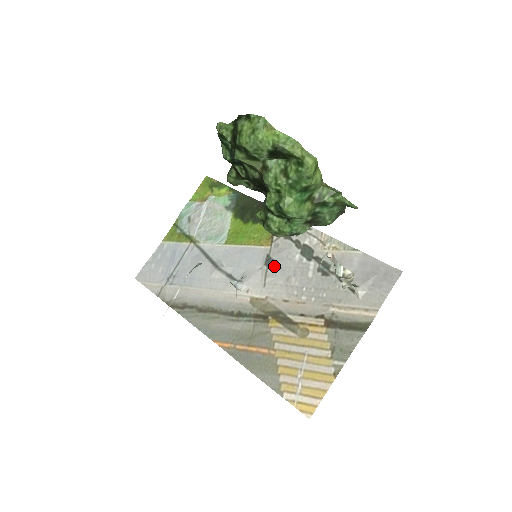
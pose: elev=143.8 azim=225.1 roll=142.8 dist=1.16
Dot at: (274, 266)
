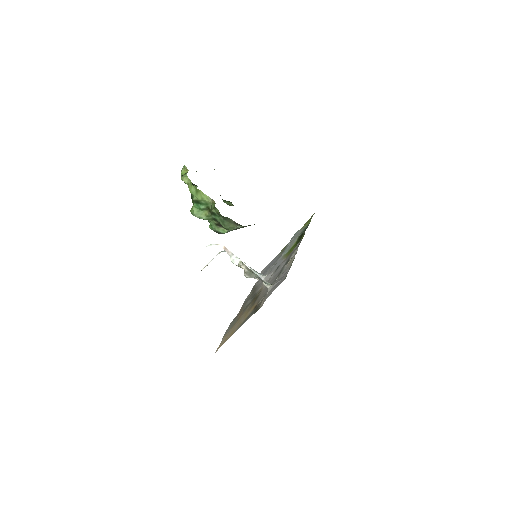
Dot at: (276, 270)
